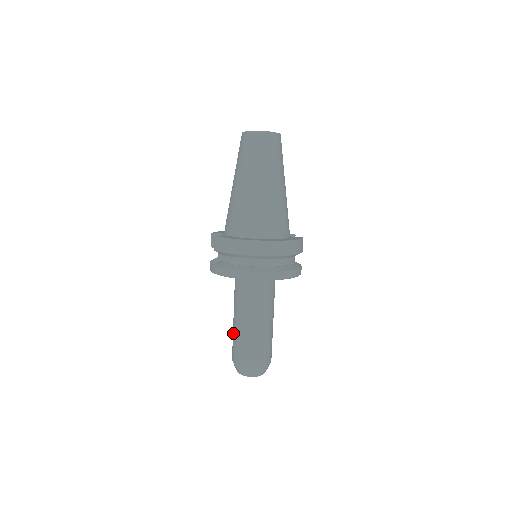
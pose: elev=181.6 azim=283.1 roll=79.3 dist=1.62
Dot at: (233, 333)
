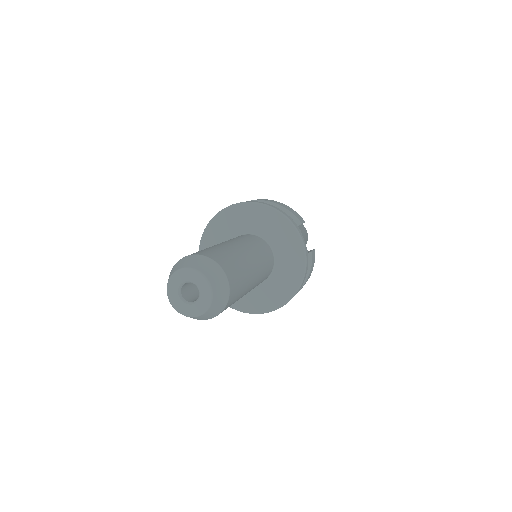
Dot at: occluded
